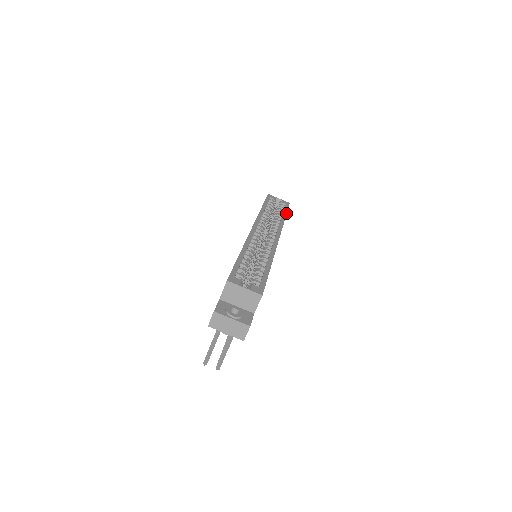
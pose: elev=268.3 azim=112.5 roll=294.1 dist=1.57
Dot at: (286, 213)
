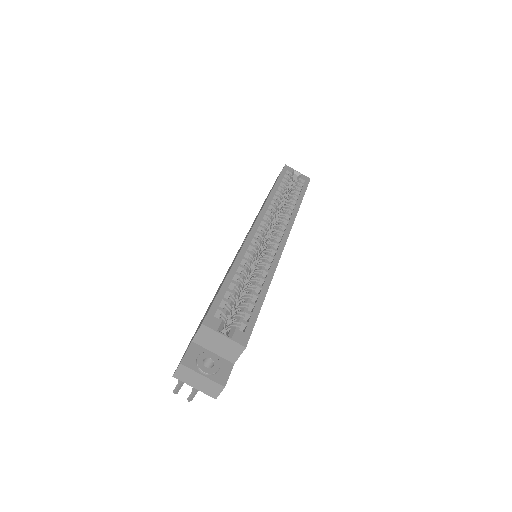
Dot at: (303, 196)
